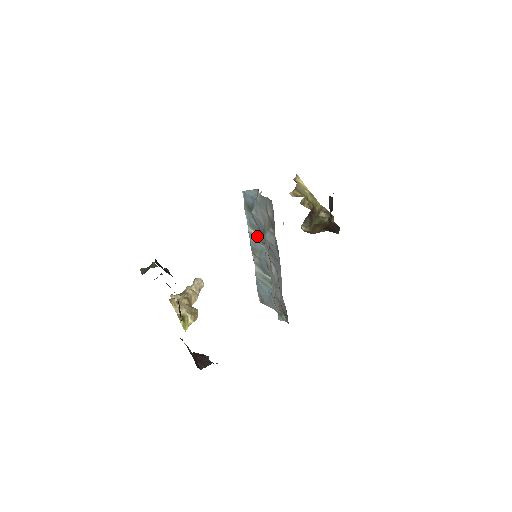
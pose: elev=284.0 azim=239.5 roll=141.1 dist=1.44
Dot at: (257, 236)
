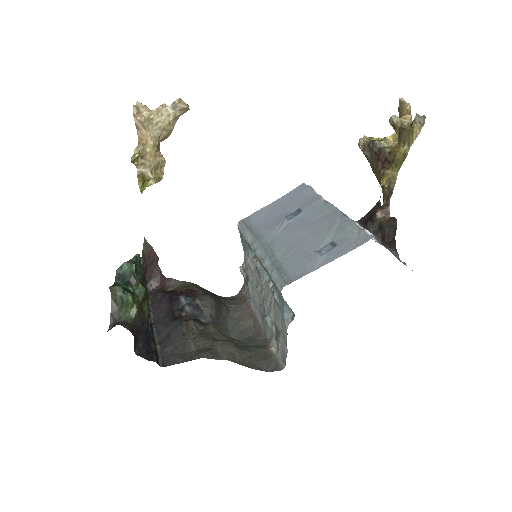
Dot at: occluded
